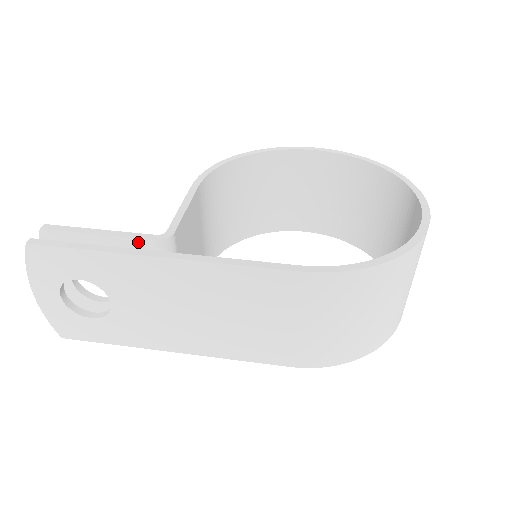
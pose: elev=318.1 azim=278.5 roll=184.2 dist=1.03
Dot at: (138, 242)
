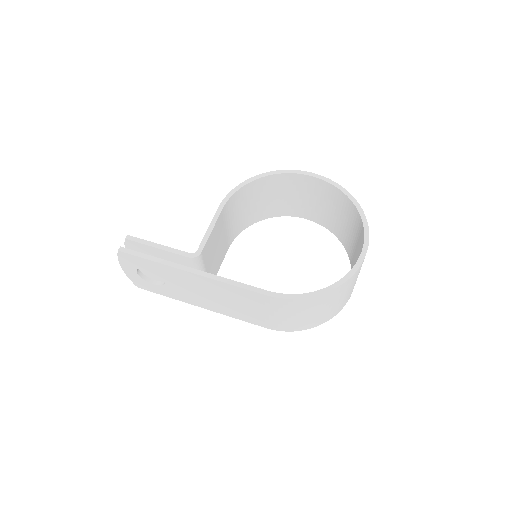
Dot at: (180, 256)
